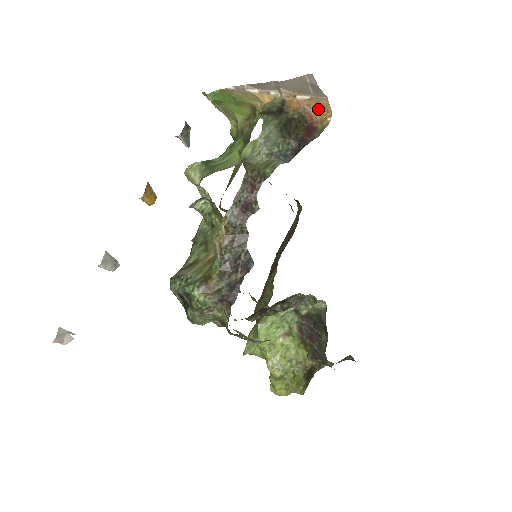
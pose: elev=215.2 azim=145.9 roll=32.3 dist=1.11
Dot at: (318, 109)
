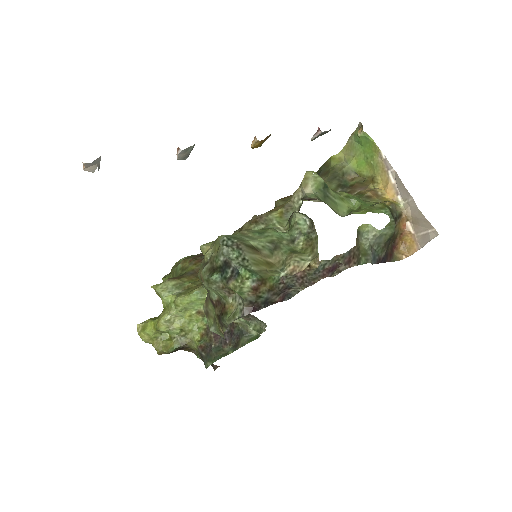
Dot at: (407, 243)
